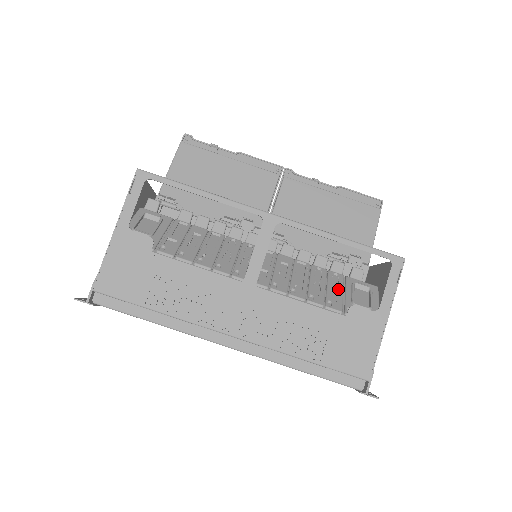
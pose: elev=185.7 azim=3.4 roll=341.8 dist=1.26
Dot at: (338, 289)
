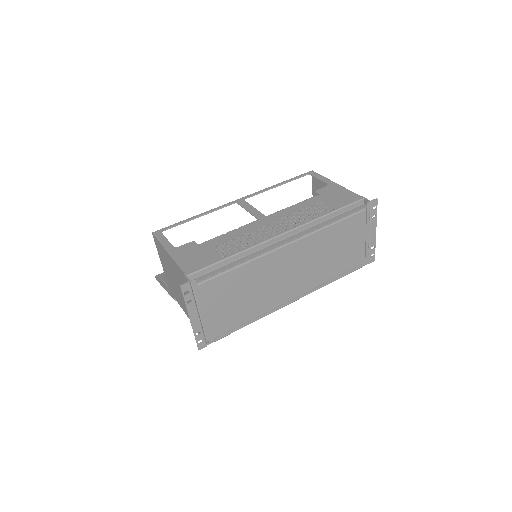
Dot at: occluded
